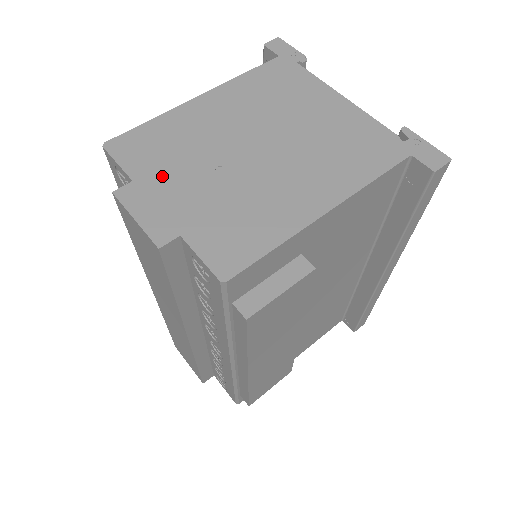
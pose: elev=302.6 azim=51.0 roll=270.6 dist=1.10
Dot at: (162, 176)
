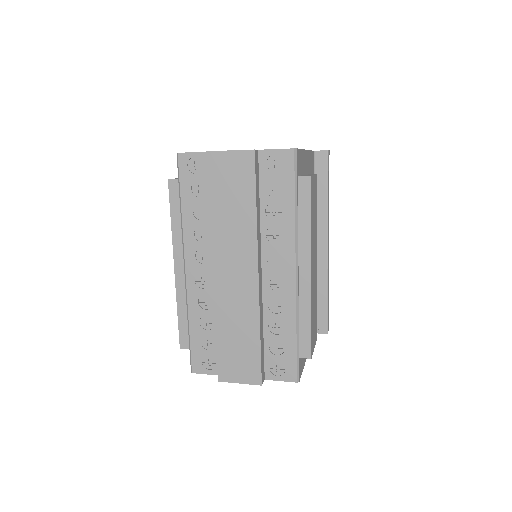
Dot at: occluded
